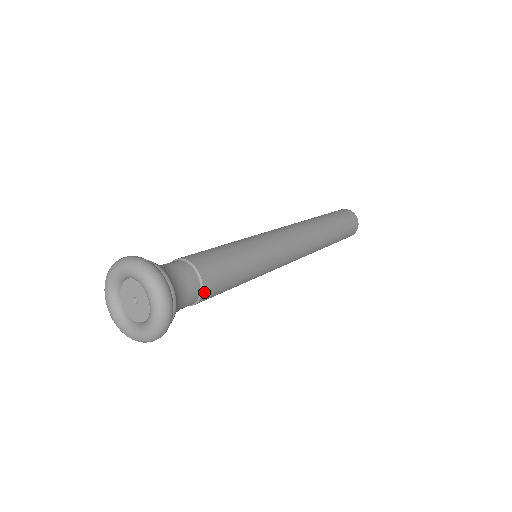
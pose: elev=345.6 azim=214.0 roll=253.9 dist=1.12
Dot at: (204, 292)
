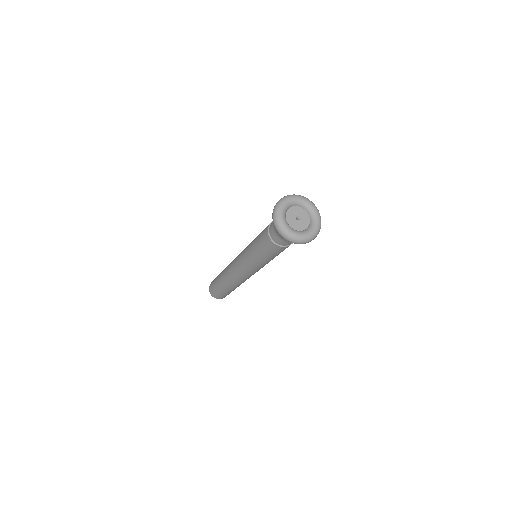
Dot at: occluded
